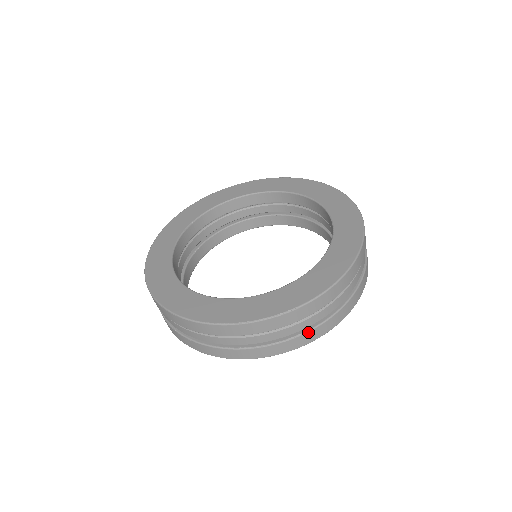
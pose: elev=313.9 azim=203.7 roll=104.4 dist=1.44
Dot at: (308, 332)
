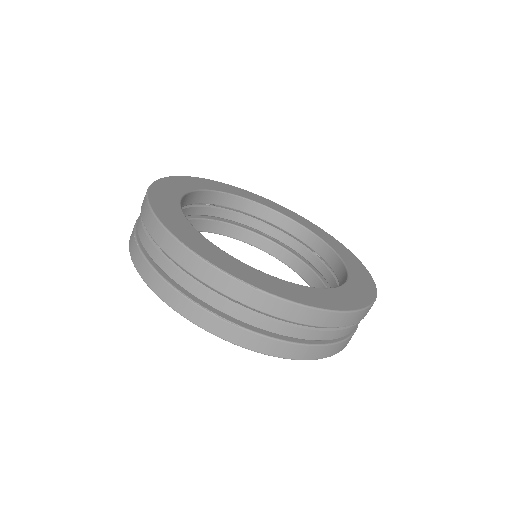
Dot at: (243, 329)
